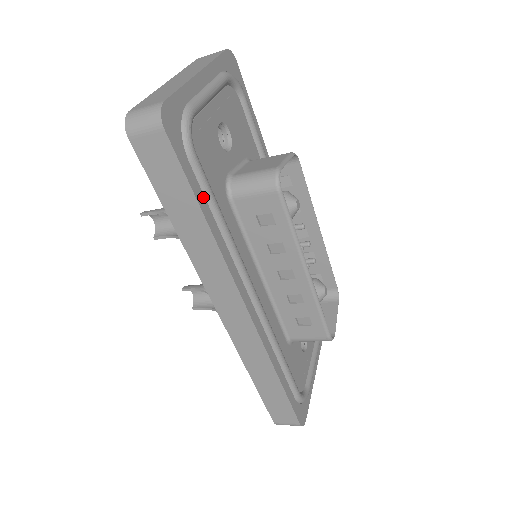
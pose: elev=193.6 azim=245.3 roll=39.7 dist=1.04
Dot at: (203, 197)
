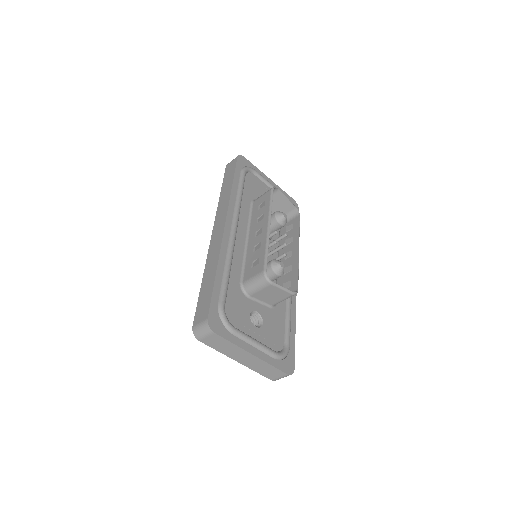
Dot at: (238, 181)
